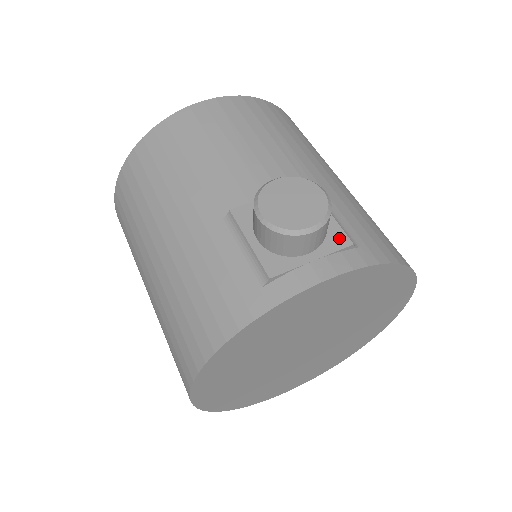
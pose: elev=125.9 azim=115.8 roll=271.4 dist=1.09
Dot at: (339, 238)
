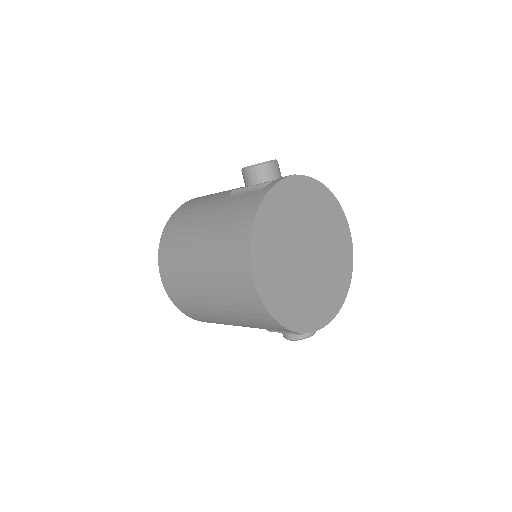
Dot at: occluded
